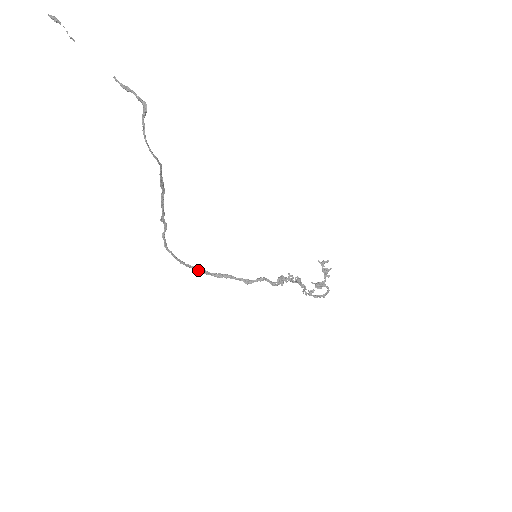
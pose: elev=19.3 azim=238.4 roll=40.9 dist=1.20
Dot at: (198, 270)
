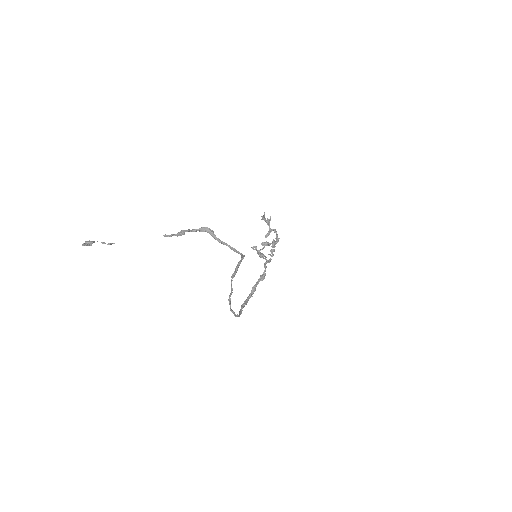
Dot at: (243, 307)
